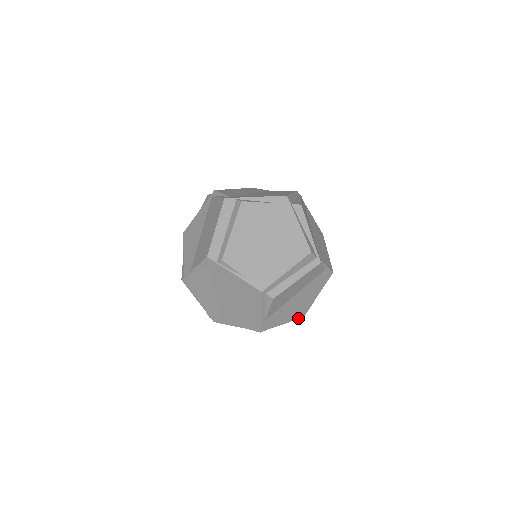
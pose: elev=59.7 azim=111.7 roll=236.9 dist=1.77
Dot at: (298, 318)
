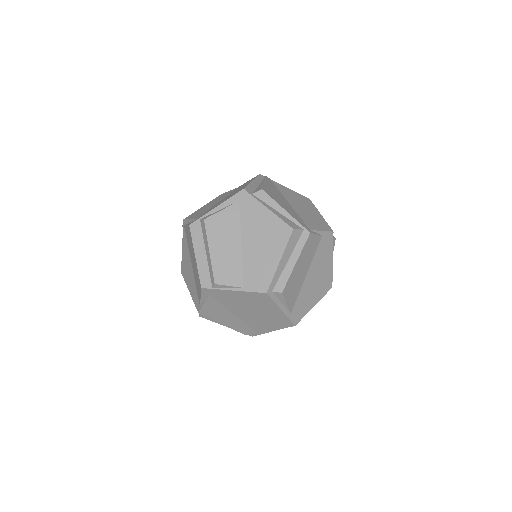
Dot at: (326, 292)
